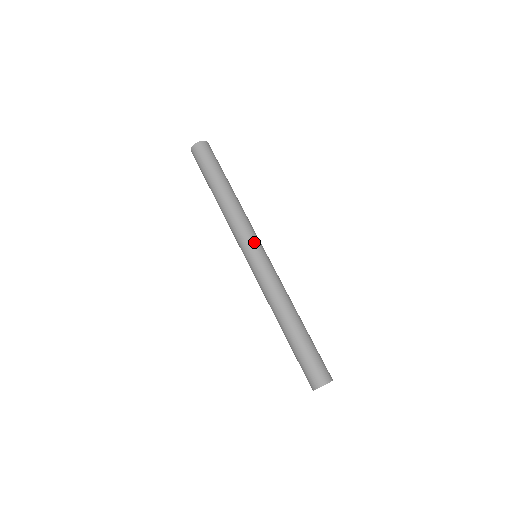
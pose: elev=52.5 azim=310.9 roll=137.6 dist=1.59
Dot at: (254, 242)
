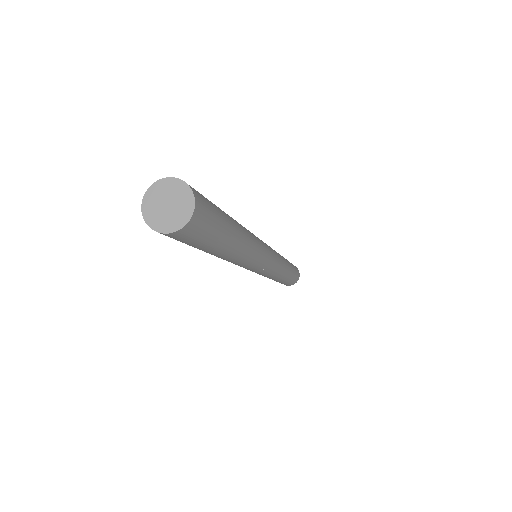
Dot at: (264, 264)
